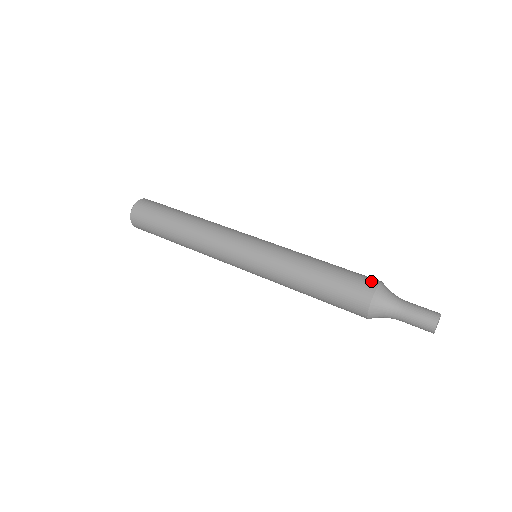
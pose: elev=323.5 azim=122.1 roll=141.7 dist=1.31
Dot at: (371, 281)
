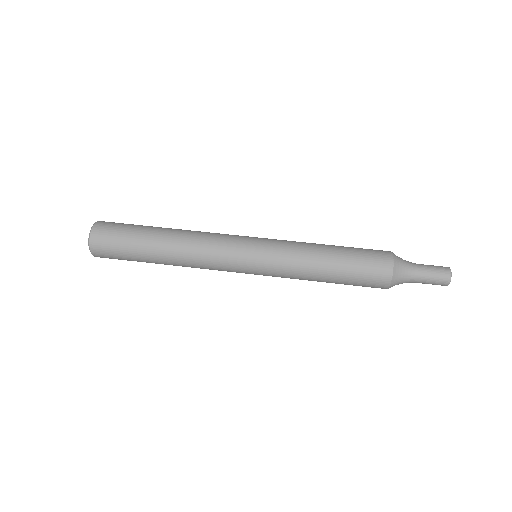
Dot at: (385, 260)
